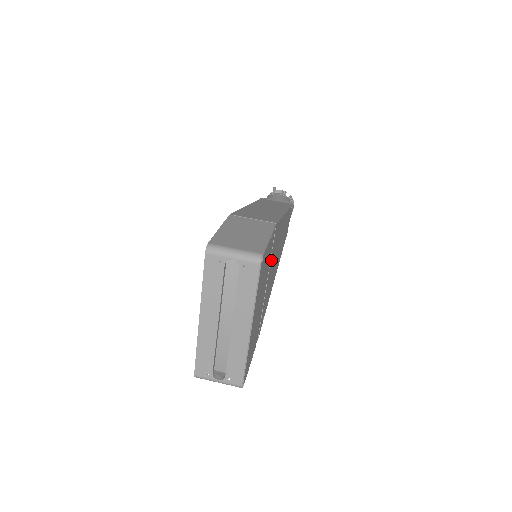
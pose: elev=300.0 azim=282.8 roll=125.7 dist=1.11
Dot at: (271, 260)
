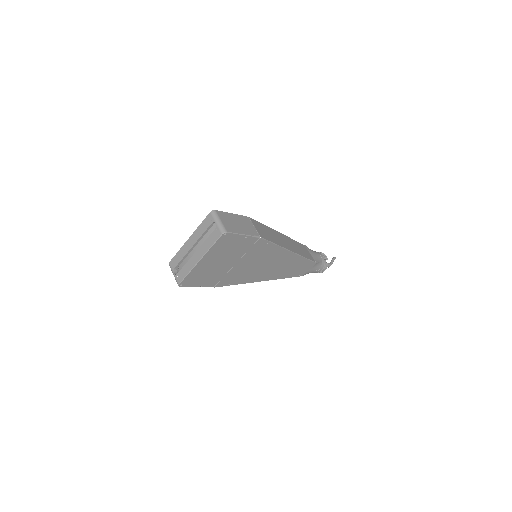
Dot at: (249, 255)
